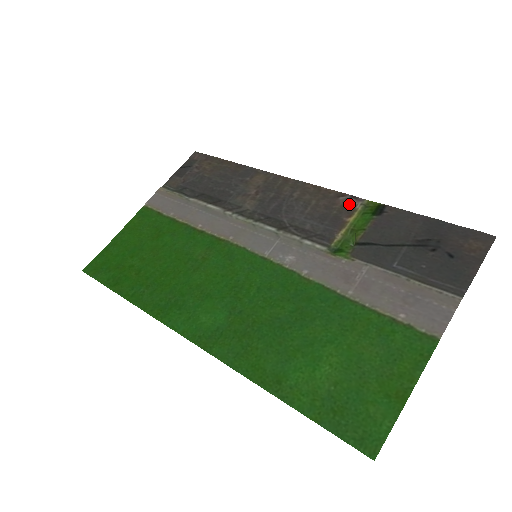
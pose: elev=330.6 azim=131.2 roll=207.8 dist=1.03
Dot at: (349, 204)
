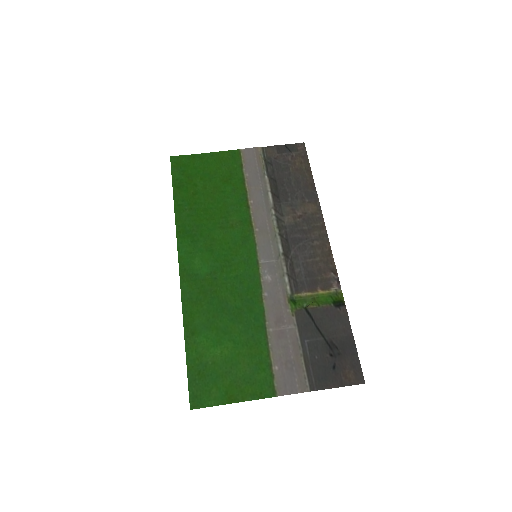
Dot at: (331, 282)
